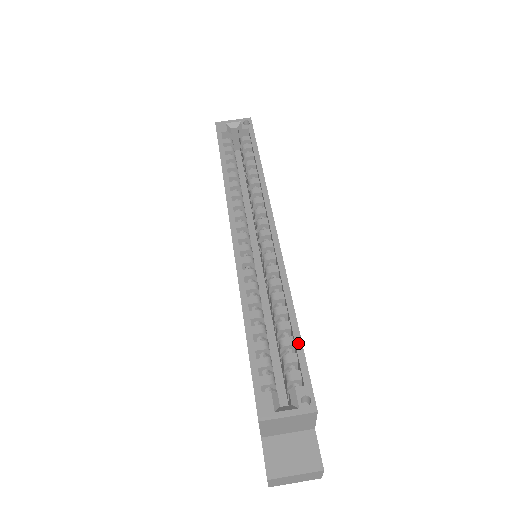
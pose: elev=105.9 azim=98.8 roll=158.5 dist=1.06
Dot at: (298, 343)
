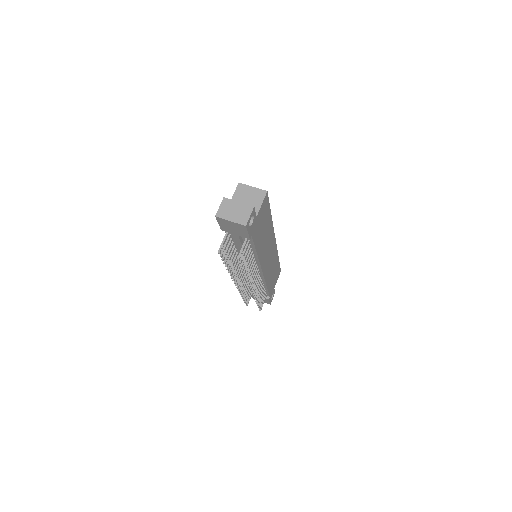
Dot at: occluded
